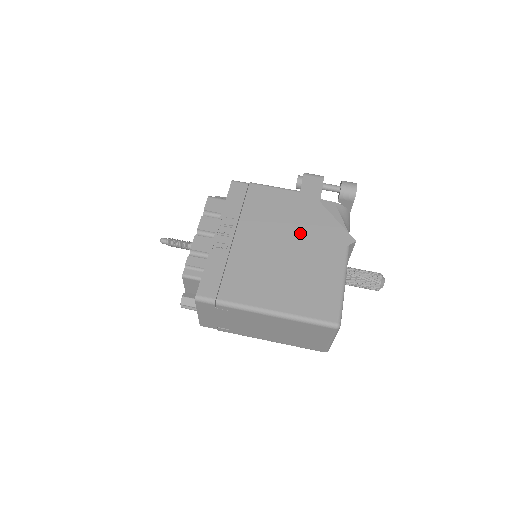
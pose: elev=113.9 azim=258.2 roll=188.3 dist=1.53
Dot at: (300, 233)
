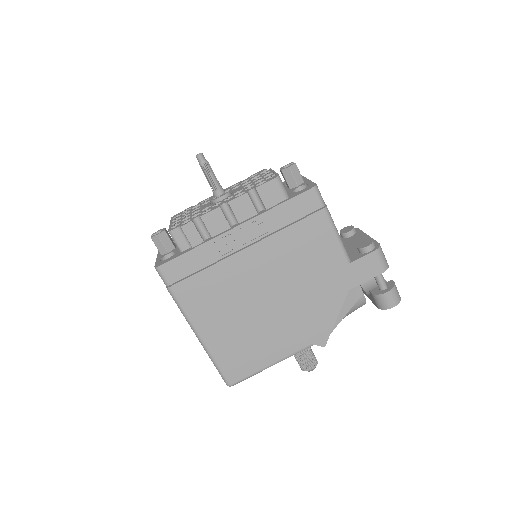
Dot at: (297, 300)
